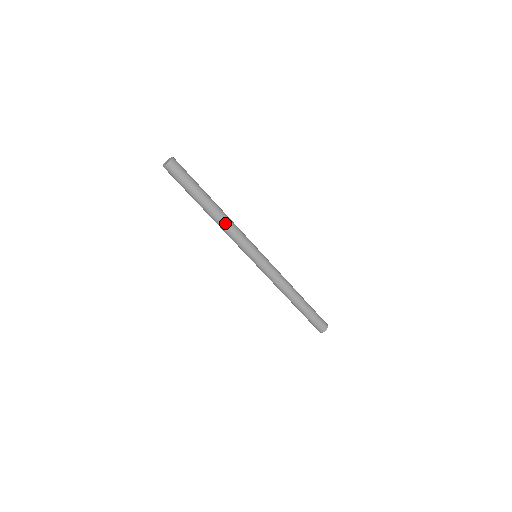
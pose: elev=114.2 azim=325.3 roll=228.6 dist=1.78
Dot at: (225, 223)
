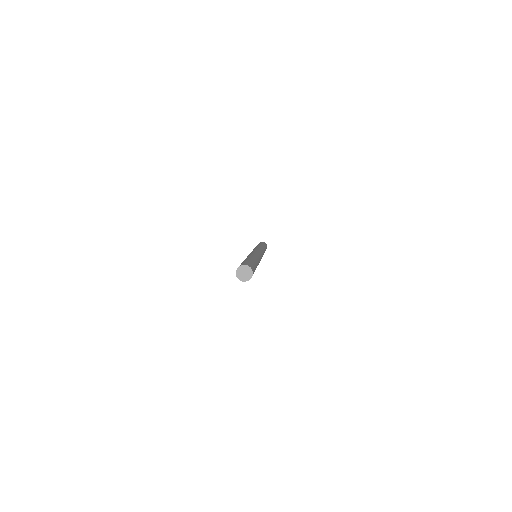
Dot at: occluded
